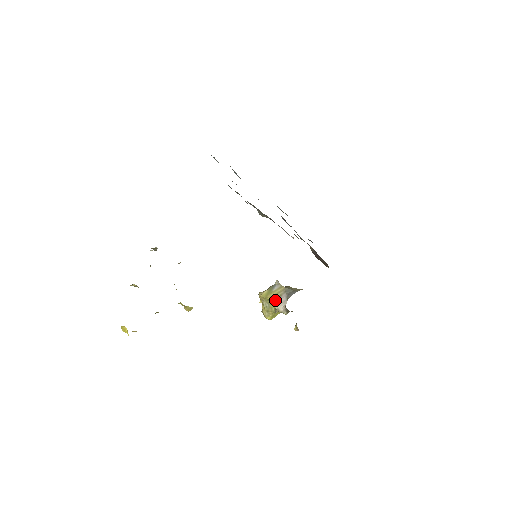
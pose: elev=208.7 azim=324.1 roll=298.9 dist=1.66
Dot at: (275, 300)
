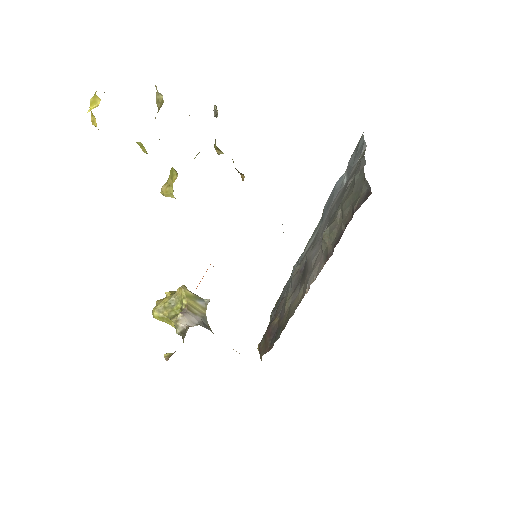
Dot at: (188, 310)
